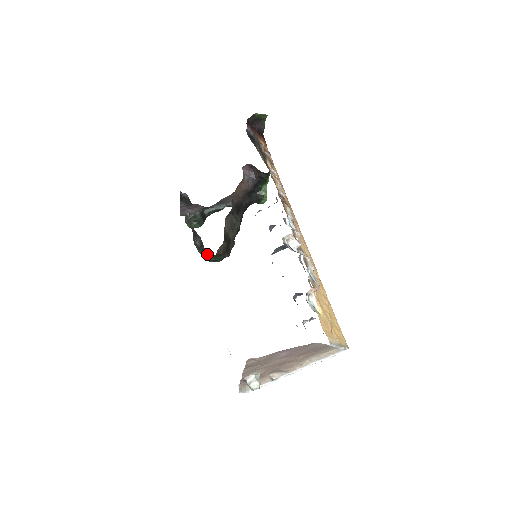
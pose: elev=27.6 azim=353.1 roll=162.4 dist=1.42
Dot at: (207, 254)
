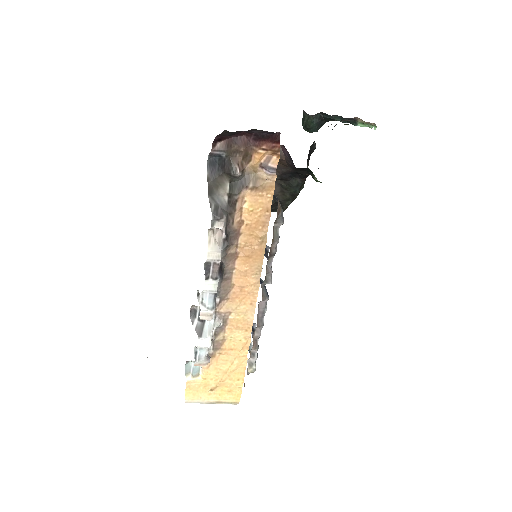
Dot at: occluded
